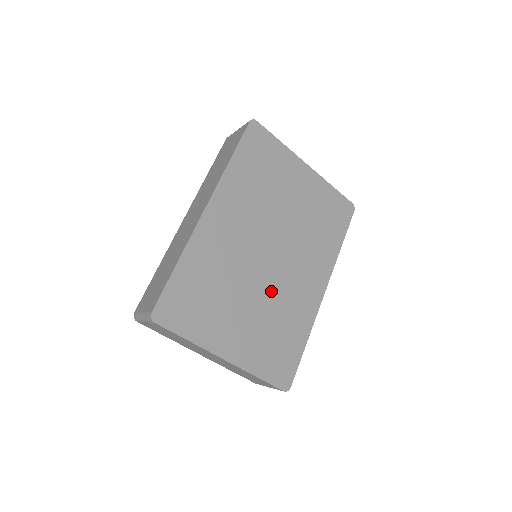
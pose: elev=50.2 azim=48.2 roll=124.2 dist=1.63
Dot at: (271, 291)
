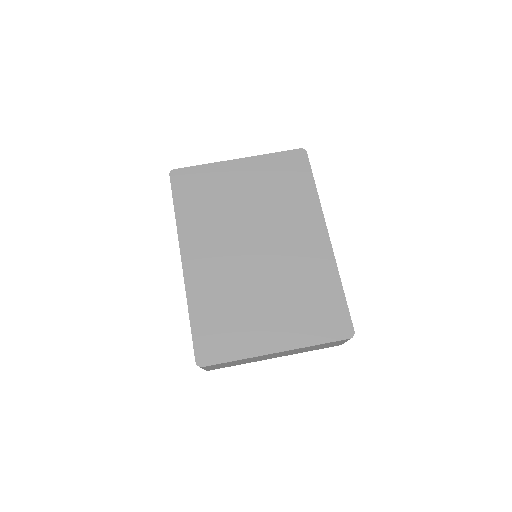
Dot at: (278, 274)
